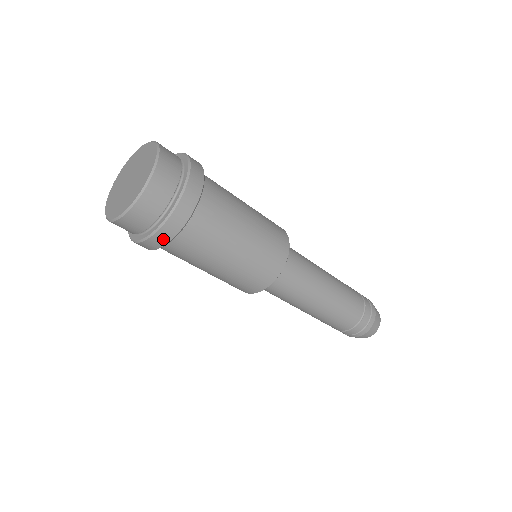
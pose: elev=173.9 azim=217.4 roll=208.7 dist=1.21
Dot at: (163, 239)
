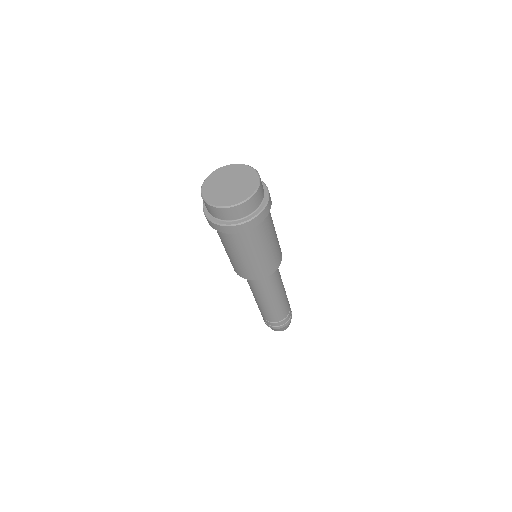
Dot at: (233, 231)
